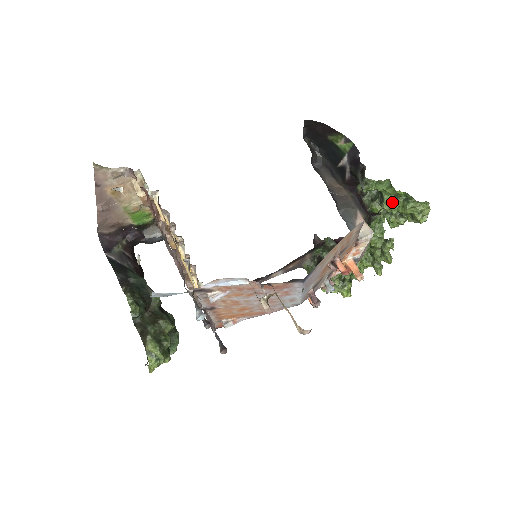
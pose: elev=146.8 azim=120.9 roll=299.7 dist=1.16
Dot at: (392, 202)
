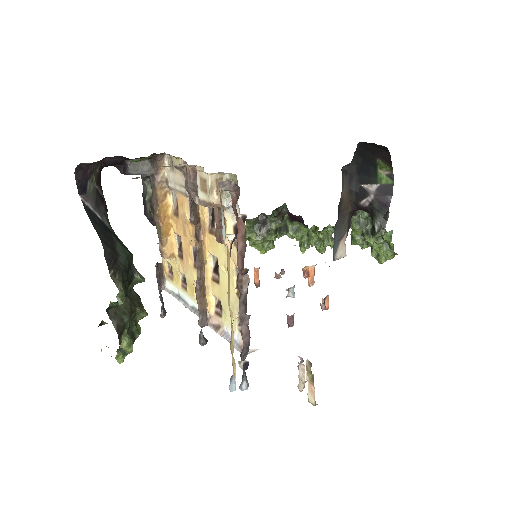
Dot at: (376, 240)
